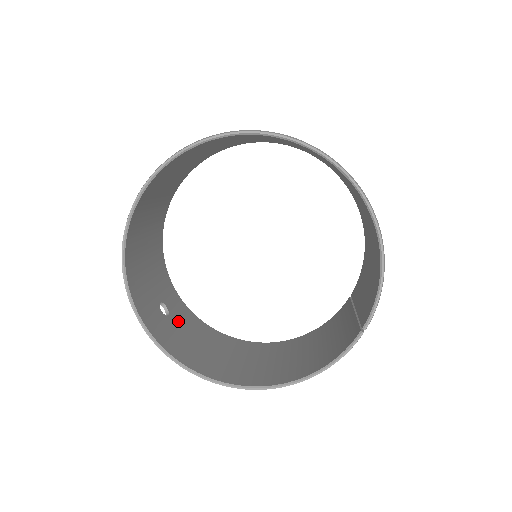
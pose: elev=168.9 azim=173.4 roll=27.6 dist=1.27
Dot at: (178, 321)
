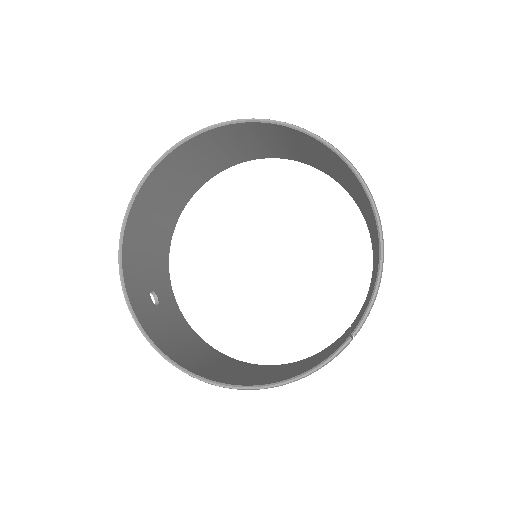
Dot at: (166, 315)
